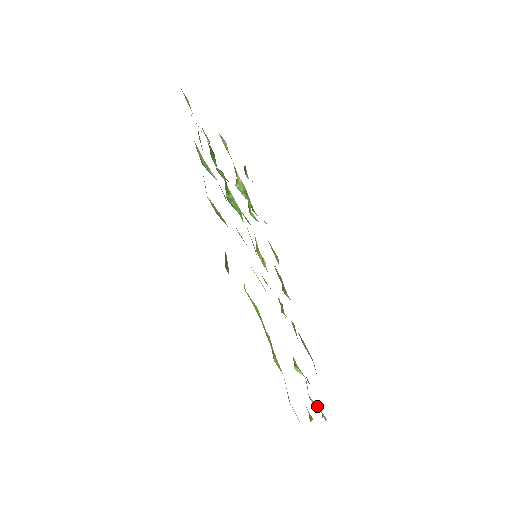
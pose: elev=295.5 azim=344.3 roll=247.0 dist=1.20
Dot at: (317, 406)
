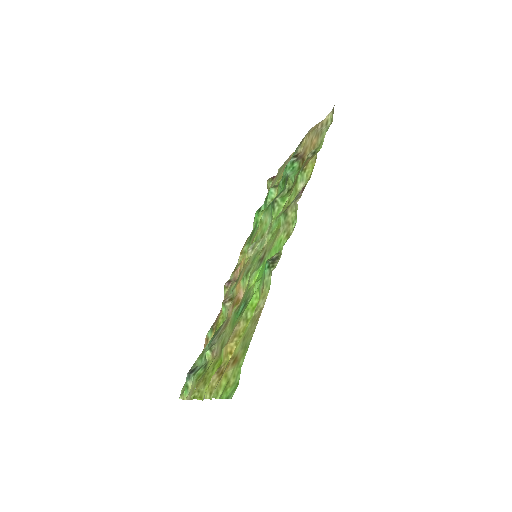
Dot at: (190, 386)
